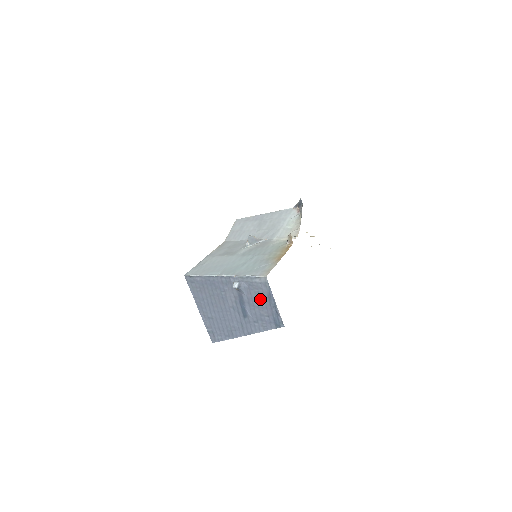
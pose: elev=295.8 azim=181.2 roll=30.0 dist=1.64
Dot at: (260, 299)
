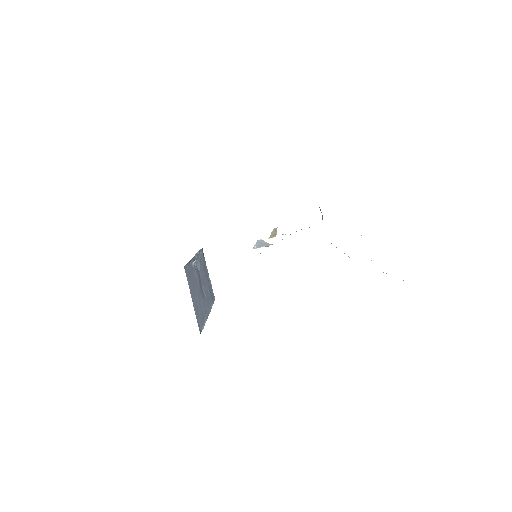
Dot at: (204, 273)
